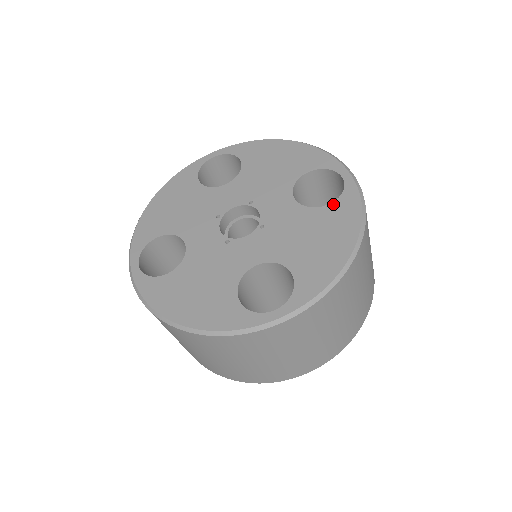
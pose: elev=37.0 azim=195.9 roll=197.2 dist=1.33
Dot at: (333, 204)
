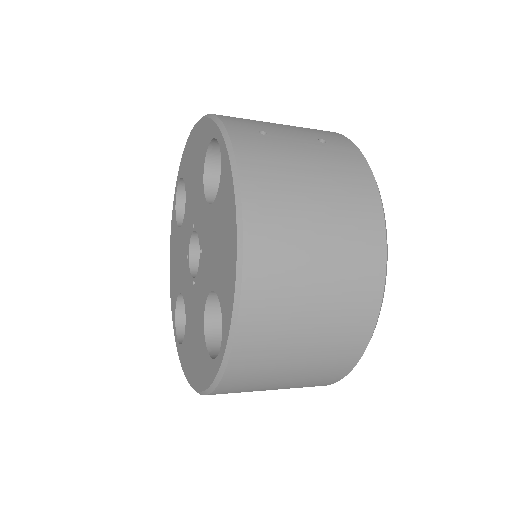
Dot at: (220, 186)
